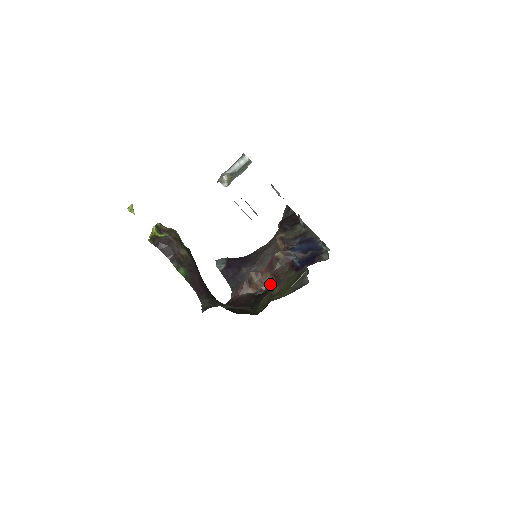
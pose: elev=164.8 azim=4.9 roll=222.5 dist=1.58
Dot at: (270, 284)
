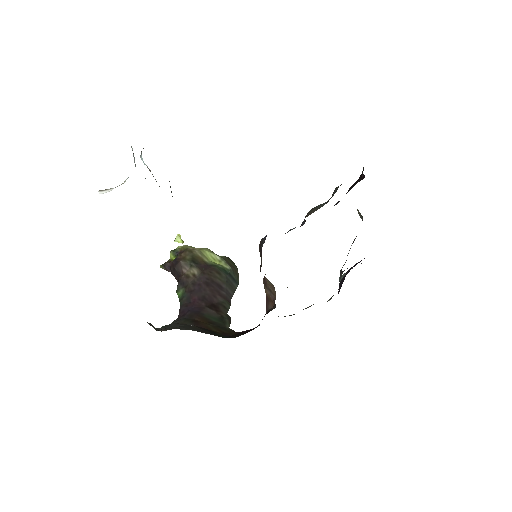
Dot at: (275, 292)
